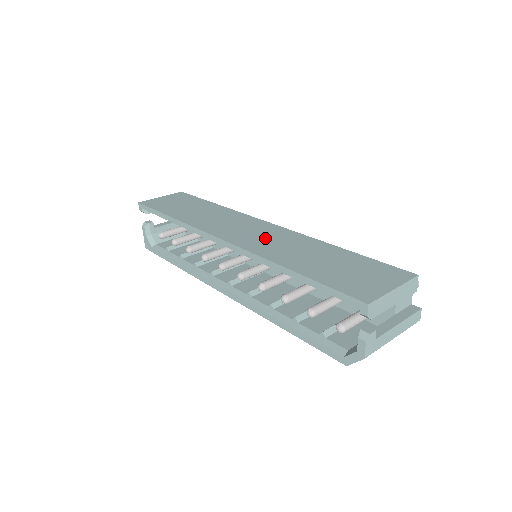
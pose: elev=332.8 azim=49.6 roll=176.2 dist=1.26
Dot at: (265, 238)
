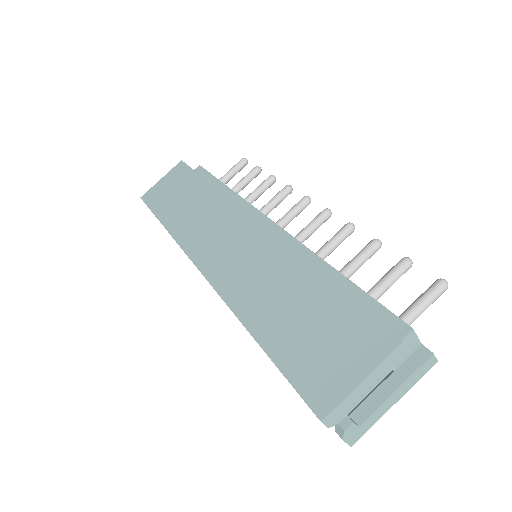
Dot at: (242, 261)
